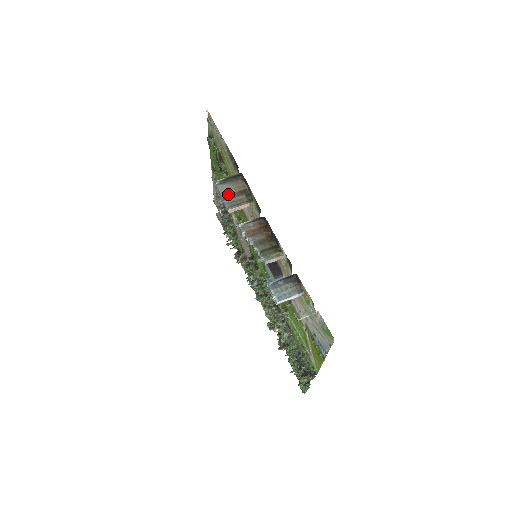
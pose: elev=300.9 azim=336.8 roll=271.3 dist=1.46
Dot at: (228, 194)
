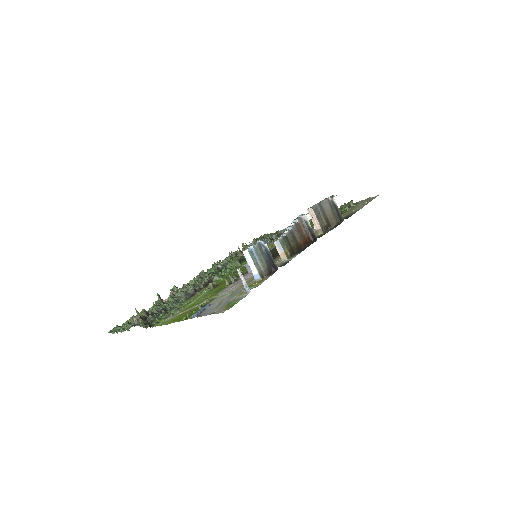
Dot at: (324, 208)
